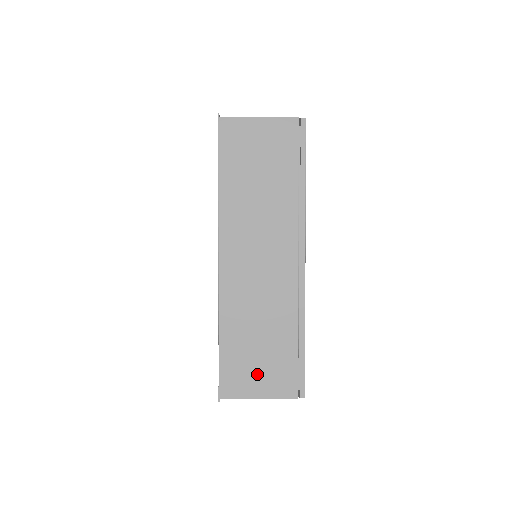
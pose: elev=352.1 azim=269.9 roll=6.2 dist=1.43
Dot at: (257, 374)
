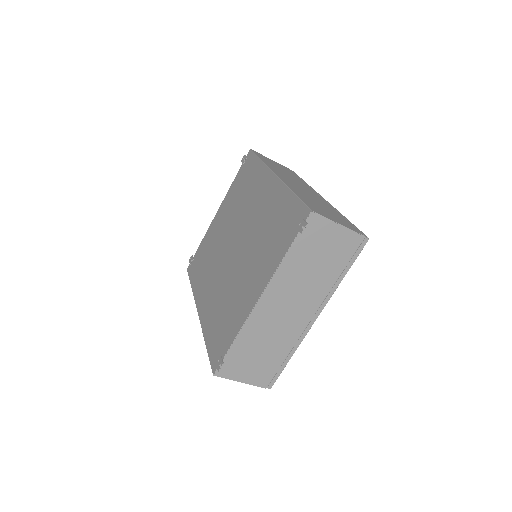
Dot at: (330, 215)
